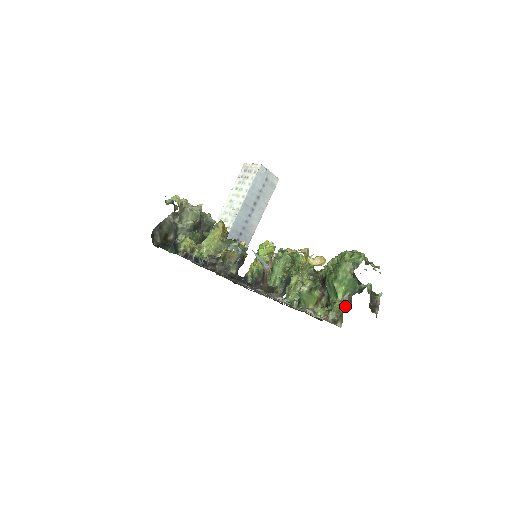
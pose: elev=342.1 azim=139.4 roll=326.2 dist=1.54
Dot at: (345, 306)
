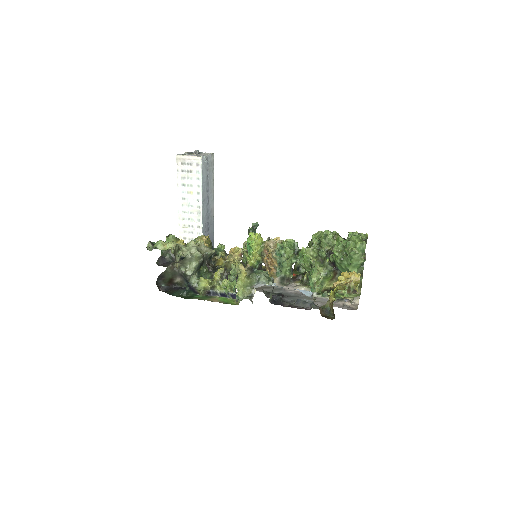
Dot at: (361, 279)
